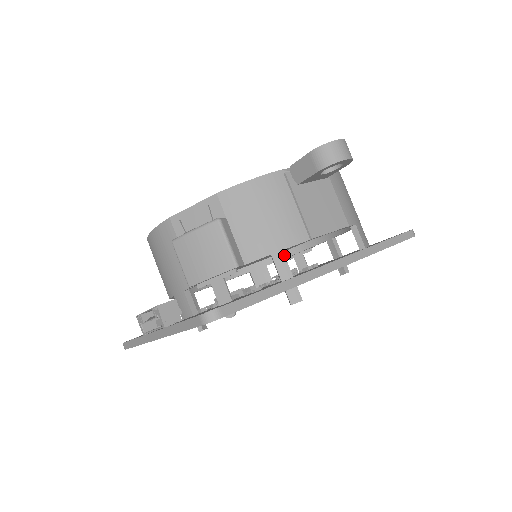
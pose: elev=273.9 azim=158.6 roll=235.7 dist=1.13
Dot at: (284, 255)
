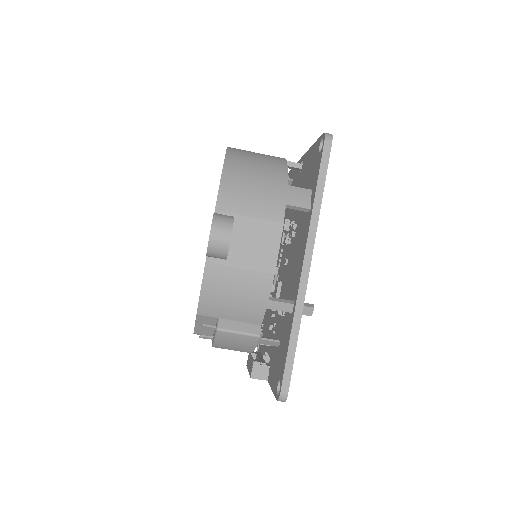
Dot at: (273, 301)
